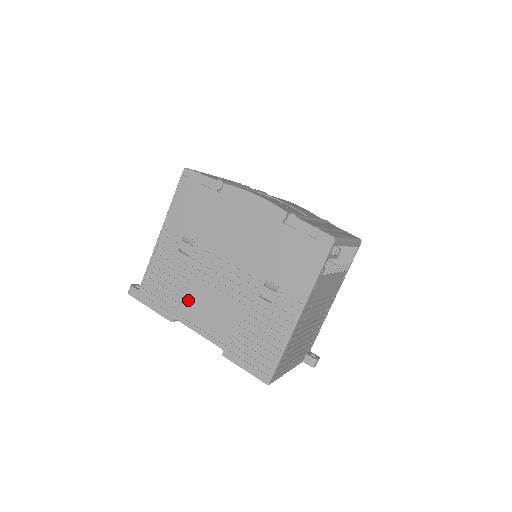
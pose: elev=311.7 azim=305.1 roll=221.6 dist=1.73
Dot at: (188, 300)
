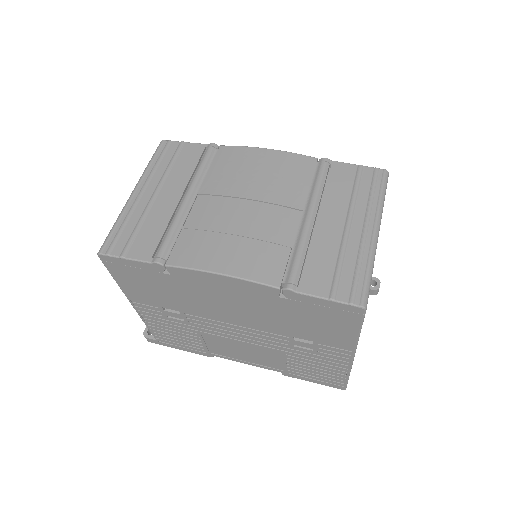
Dot at: (214, 346)
